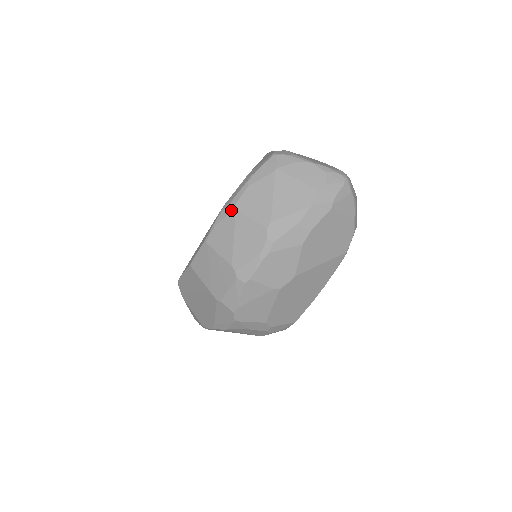
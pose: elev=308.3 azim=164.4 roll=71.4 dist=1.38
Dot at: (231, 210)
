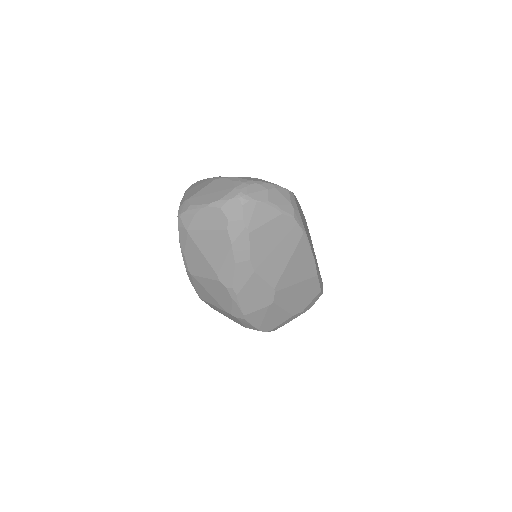
Dot at: (191, 276)
